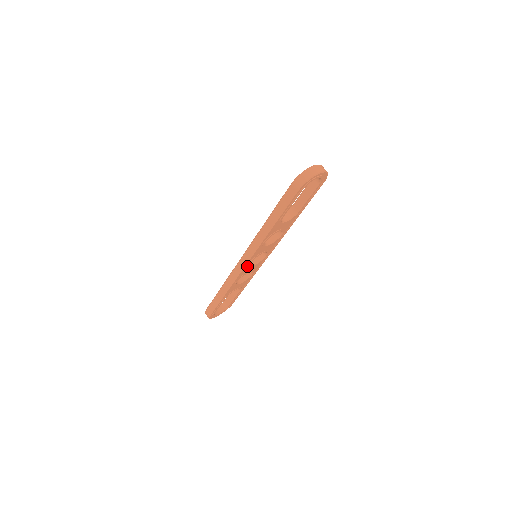
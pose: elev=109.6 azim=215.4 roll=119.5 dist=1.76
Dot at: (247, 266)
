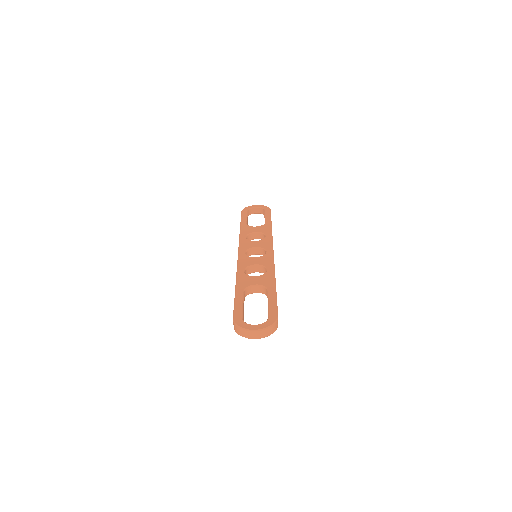
Dot at: occluded
